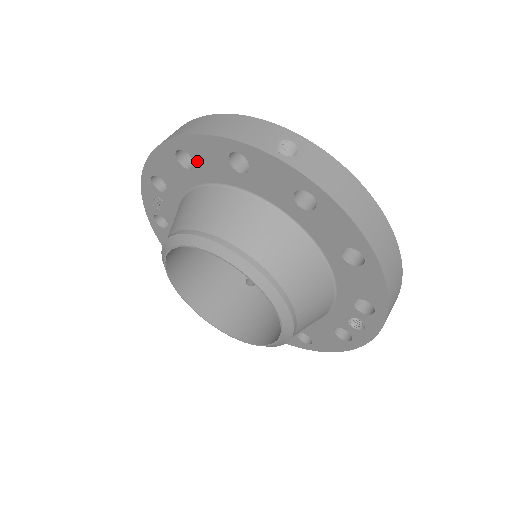
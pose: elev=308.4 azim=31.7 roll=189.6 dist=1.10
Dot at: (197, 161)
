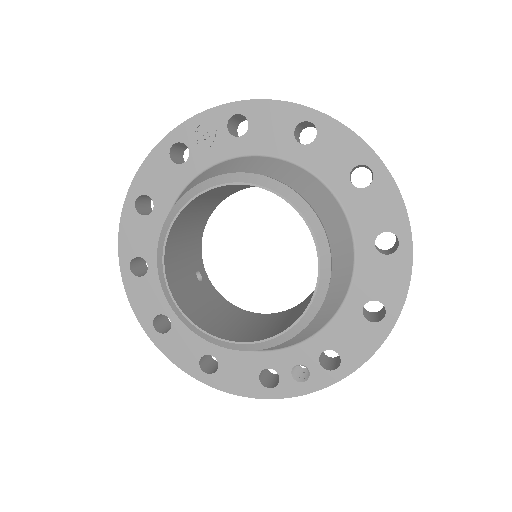
Dot at: (318, 144)
